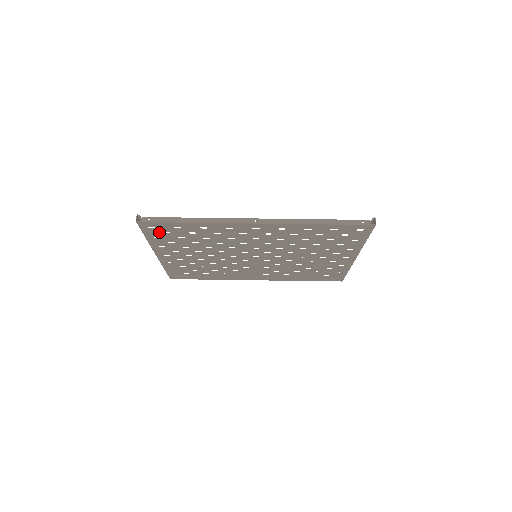
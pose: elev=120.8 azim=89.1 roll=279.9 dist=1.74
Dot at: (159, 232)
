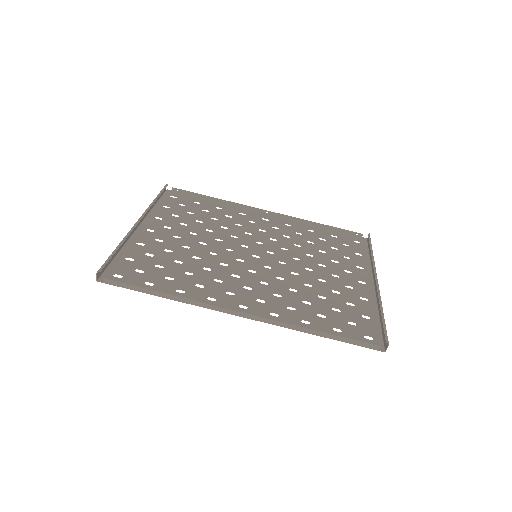
Dot at: (129, 269)
